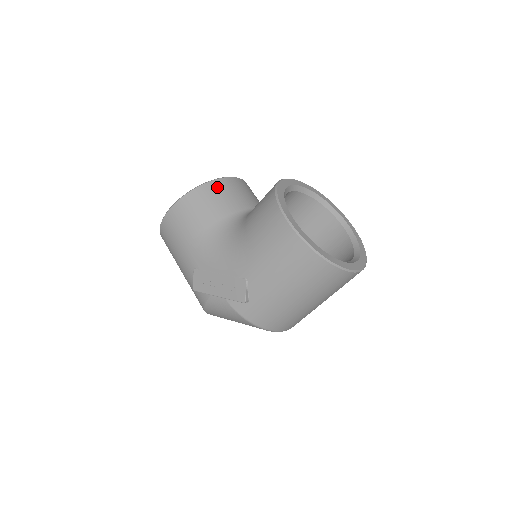
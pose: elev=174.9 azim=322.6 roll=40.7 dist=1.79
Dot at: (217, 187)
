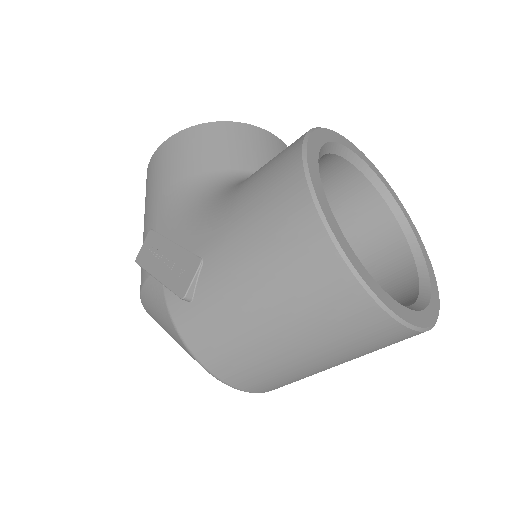
Dot at: (242, 132)
